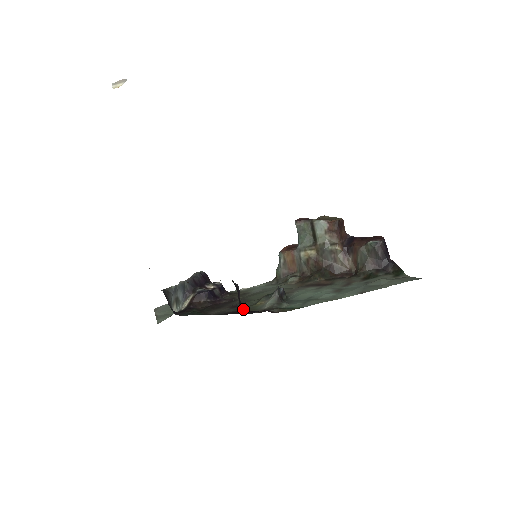
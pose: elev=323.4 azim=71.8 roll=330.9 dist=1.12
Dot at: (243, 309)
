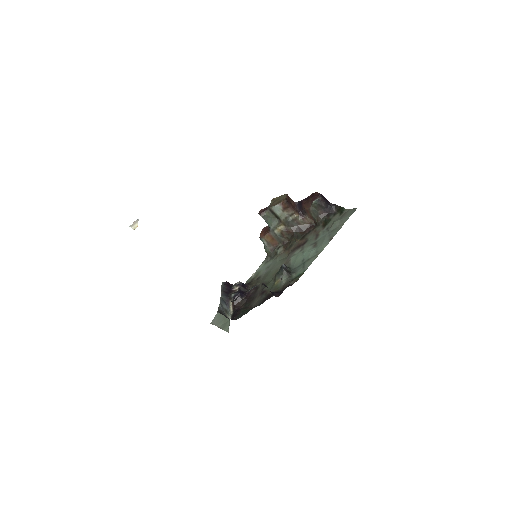
Dot at: (275, 294)
